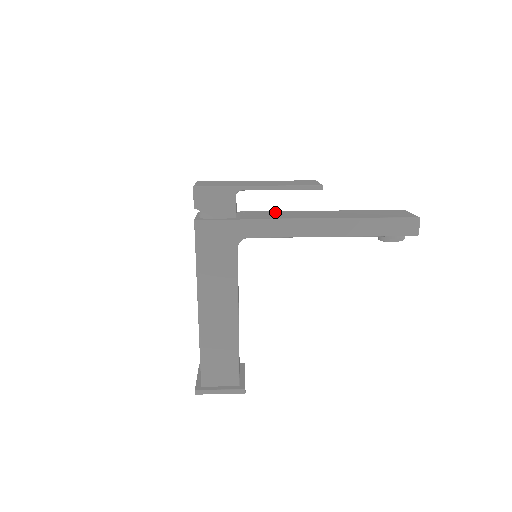
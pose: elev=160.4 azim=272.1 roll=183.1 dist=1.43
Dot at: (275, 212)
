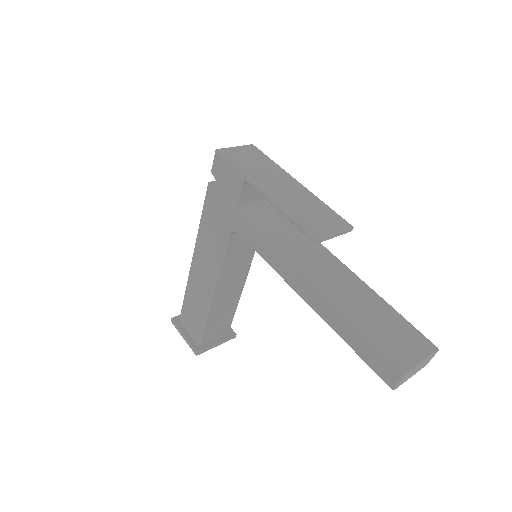
Dot at: (295, 228)
